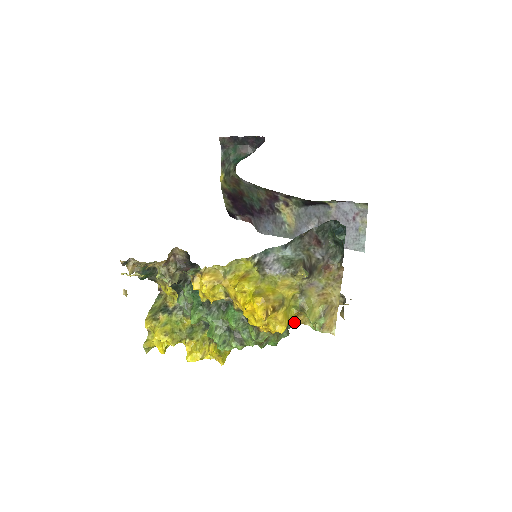
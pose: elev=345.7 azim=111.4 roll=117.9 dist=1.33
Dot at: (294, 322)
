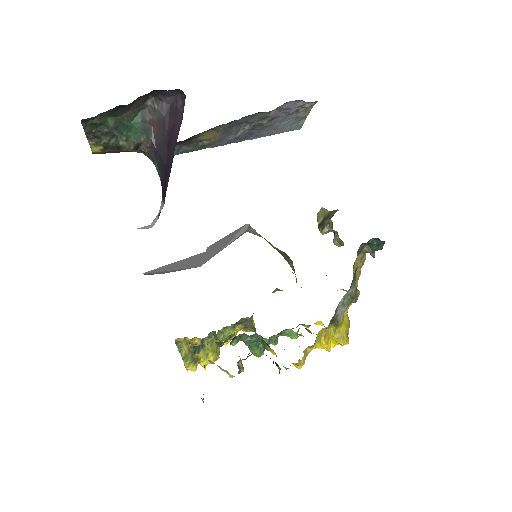
Dot at: occluded
